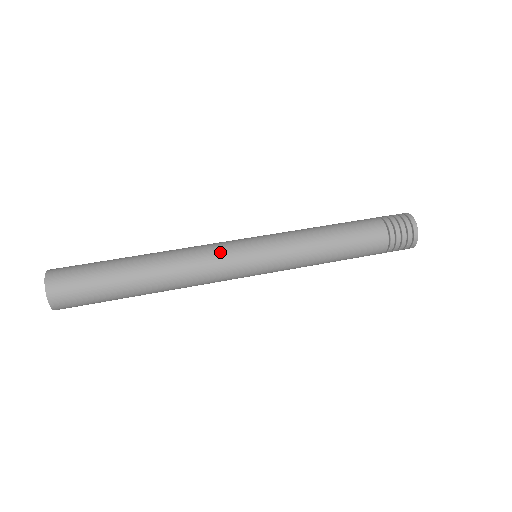
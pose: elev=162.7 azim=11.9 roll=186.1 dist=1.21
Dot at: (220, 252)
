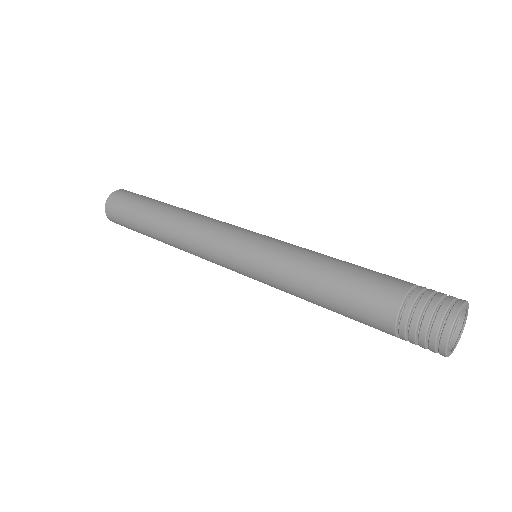
Dot at: (229, 224)
